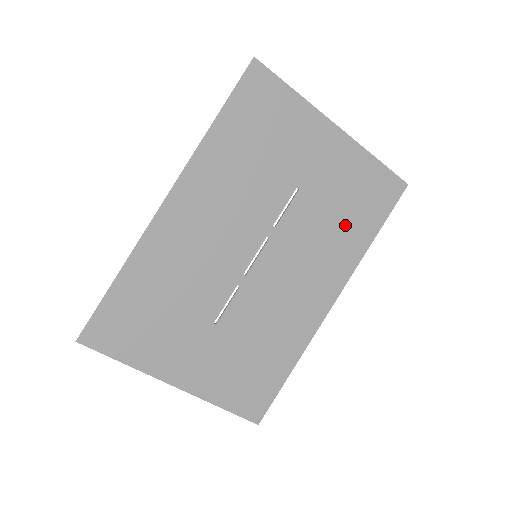
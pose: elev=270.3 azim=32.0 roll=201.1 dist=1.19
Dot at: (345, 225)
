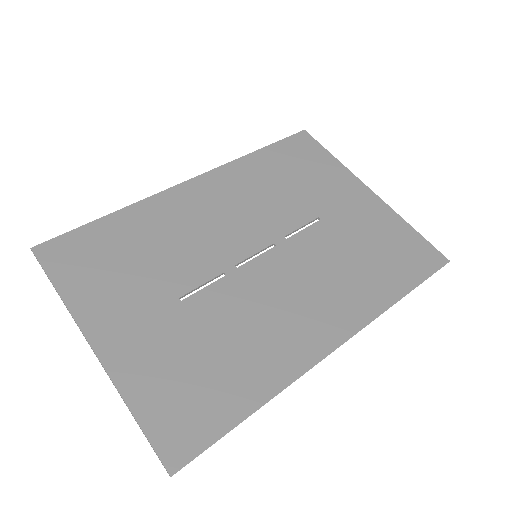
Dot at: (367, 268)
